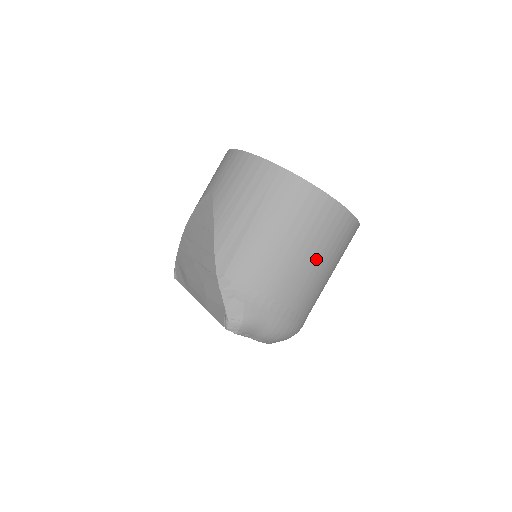
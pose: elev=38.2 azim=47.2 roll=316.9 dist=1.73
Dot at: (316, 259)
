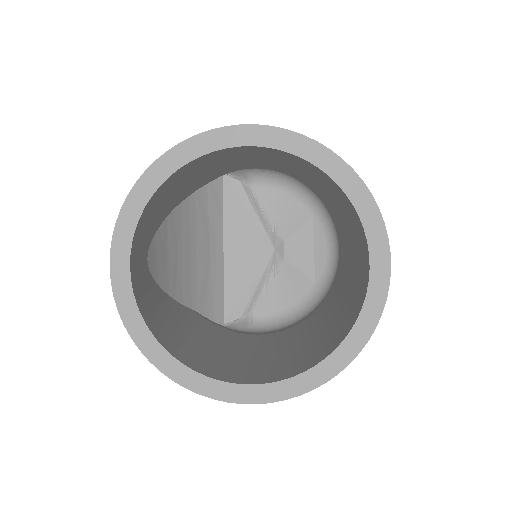
Dot at: occluded
